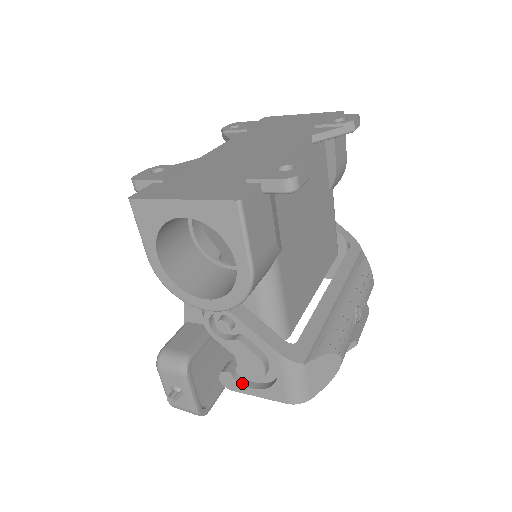
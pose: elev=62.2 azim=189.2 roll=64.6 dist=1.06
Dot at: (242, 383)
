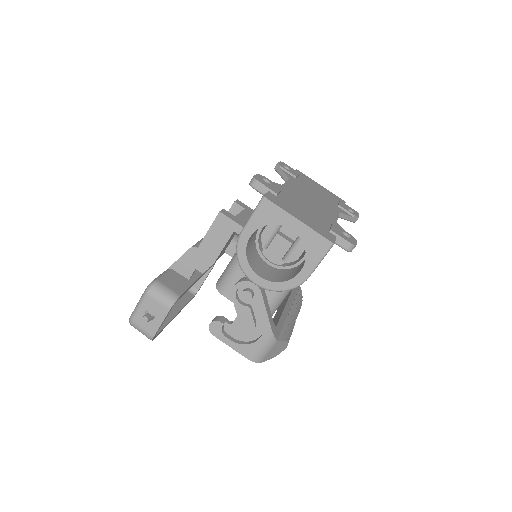
Dot at: (224, 334)
